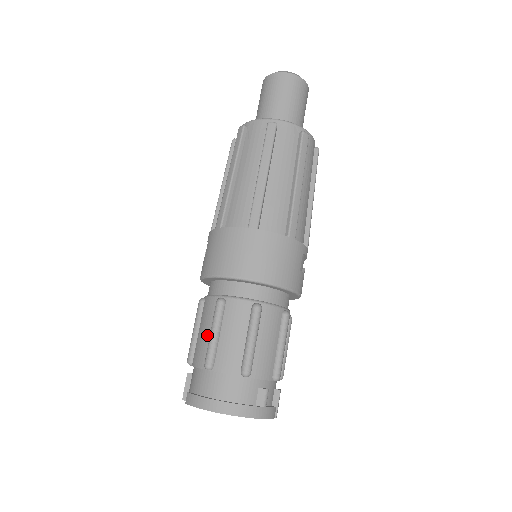
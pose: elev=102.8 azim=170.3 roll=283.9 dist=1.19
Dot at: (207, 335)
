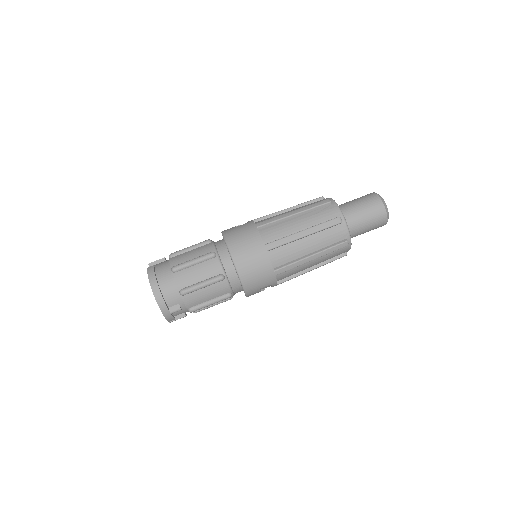
Dot at: (190, 258)
